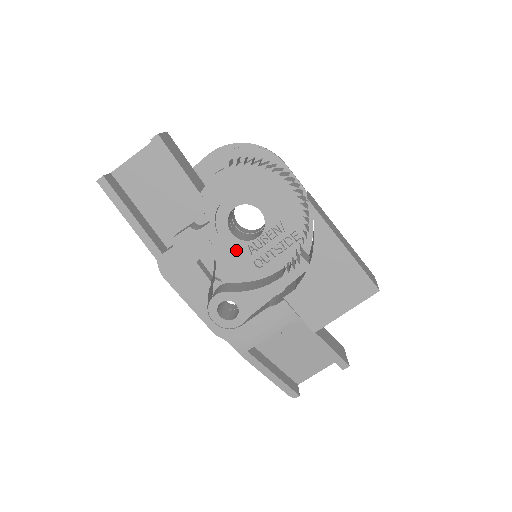
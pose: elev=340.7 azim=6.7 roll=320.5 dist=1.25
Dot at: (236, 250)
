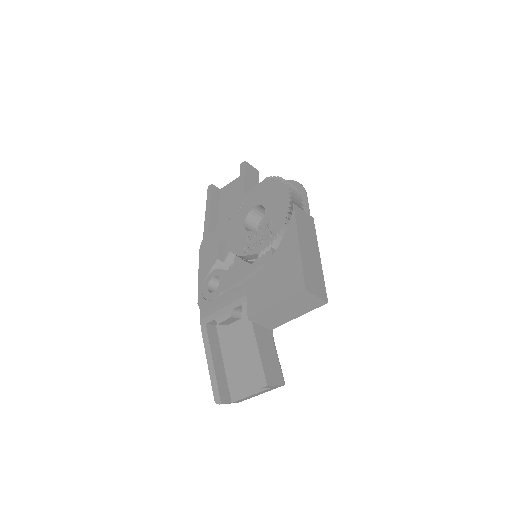
Dot at: (240, 237)
